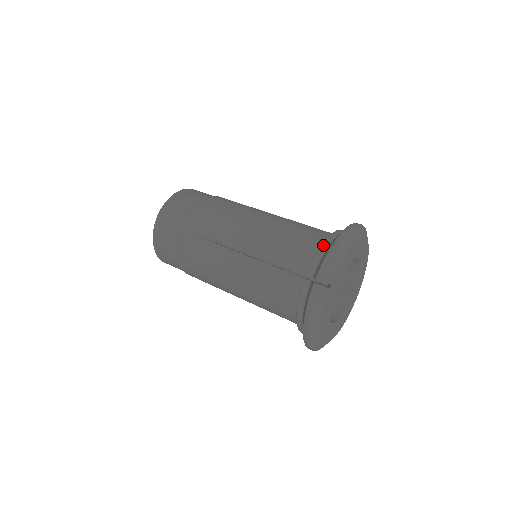
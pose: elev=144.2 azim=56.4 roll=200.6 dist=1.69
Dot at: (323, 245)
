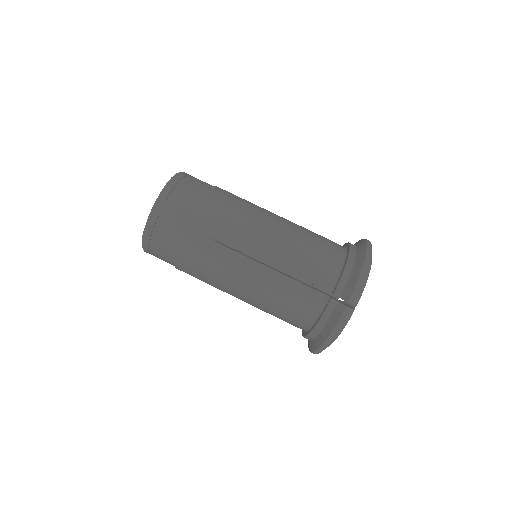
Dot at: (347, 265)
